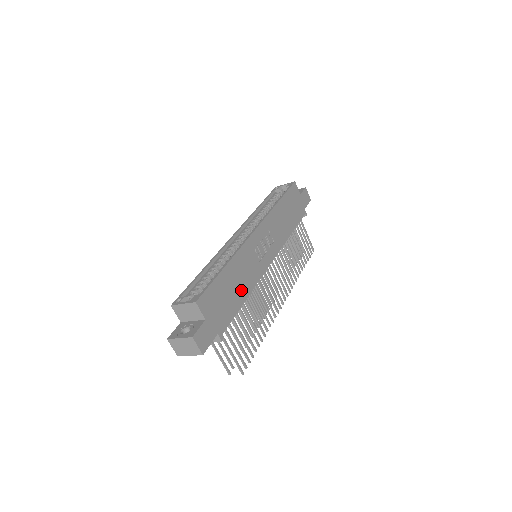
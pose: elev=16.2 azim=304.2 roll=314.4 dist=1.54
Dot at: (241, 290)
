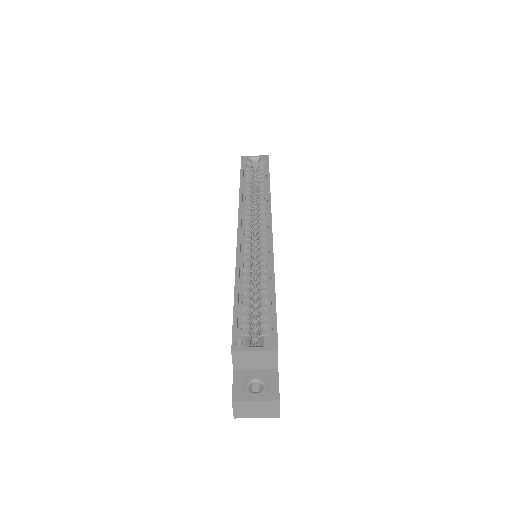
Dot at: occluded
